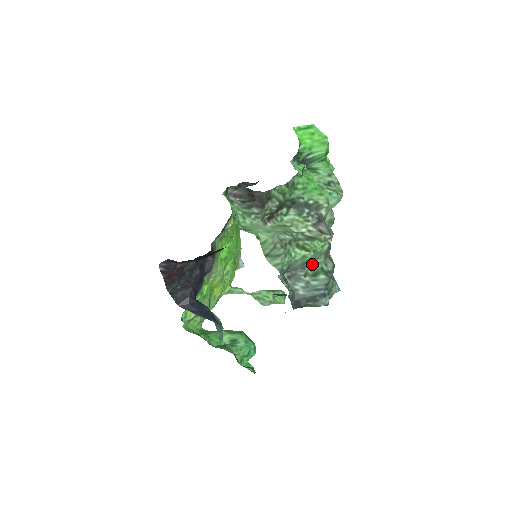
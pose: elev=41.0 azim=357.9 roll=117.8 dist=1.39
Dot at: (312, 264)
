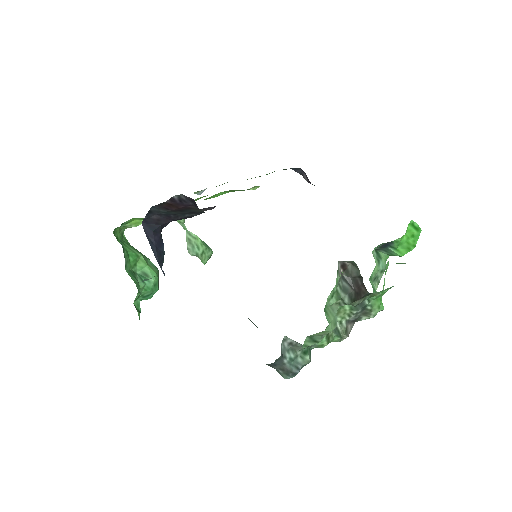
Dot at: occluded
